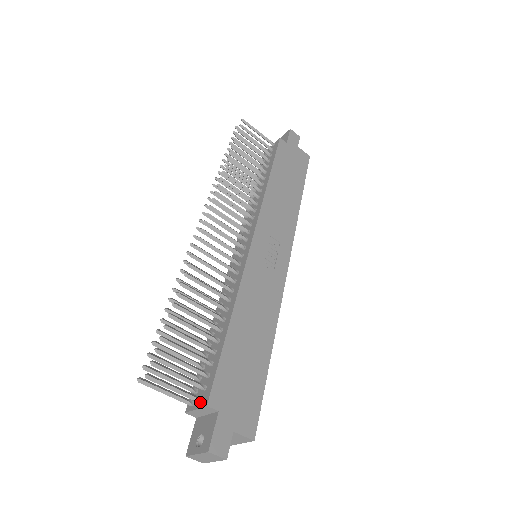
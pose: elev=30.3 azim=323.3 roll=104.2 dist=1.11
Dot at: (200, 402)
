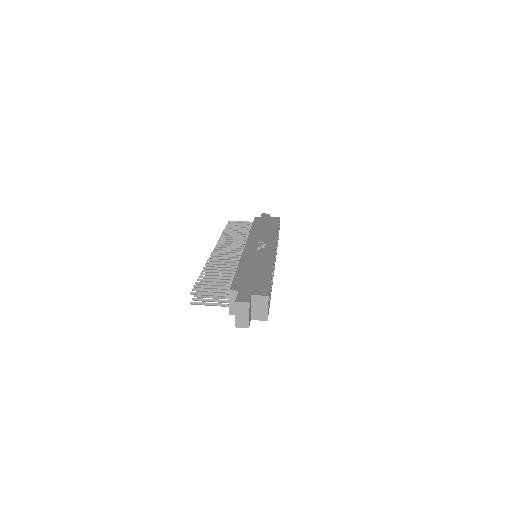
Dot at: (229, 296)
